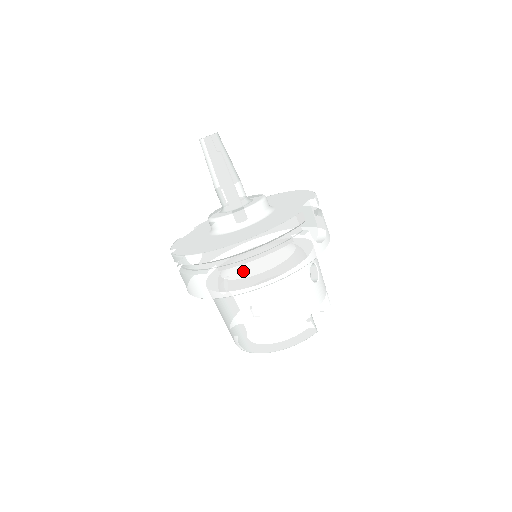
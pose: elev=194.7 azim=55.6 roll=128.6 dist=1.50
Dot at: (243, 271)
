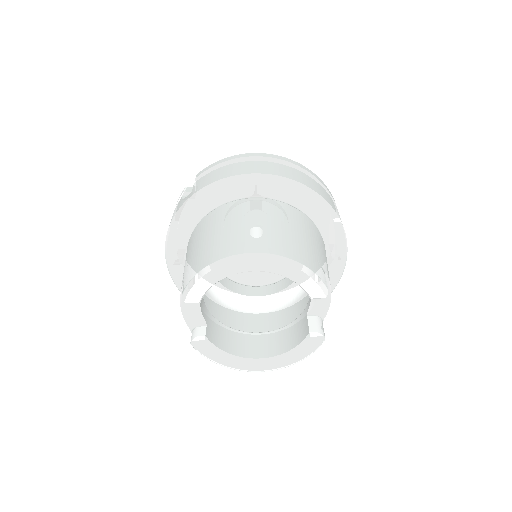
Dot at: (291, 170)
